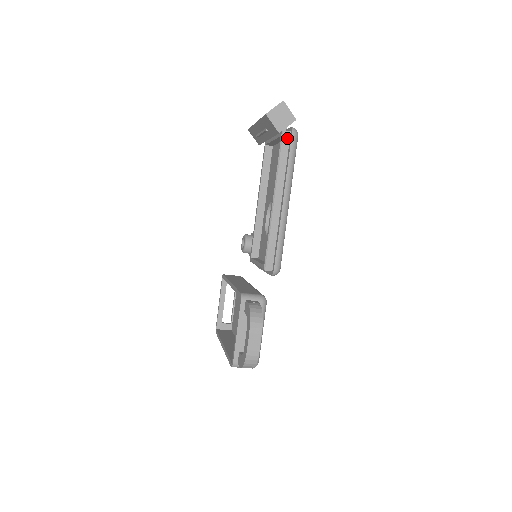
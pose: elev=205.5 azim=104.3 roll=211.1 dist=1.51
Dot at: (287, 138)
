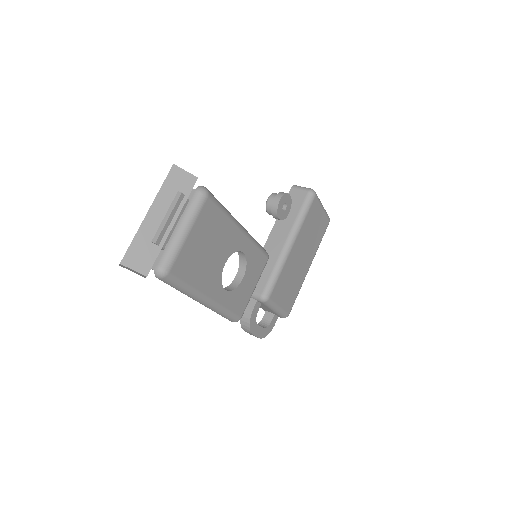
Dot at: occluded
